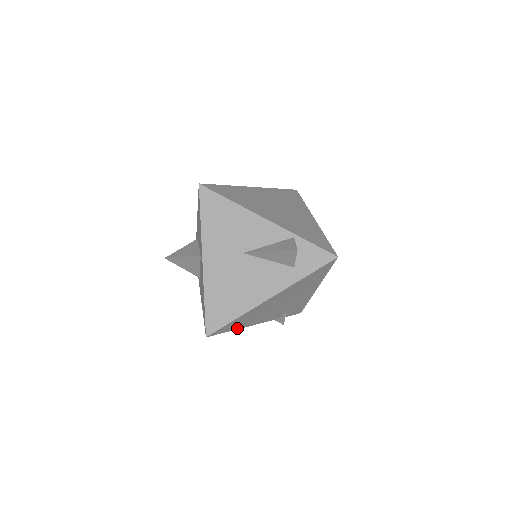
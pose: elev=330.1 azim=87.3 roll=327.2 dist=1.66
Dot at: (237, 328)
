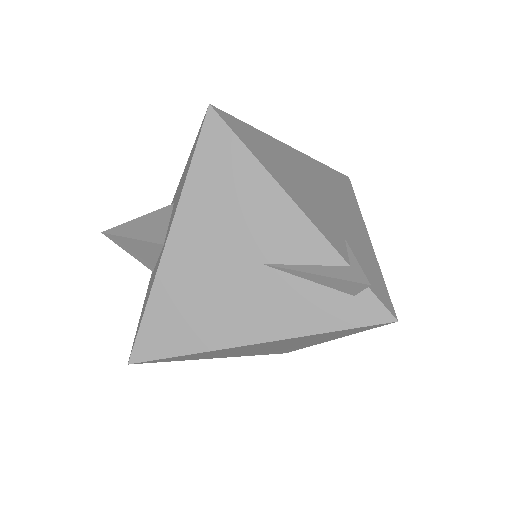
Dot at: (261, 162)
